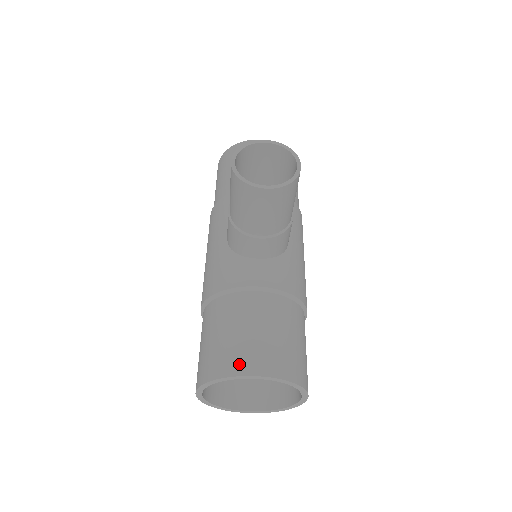
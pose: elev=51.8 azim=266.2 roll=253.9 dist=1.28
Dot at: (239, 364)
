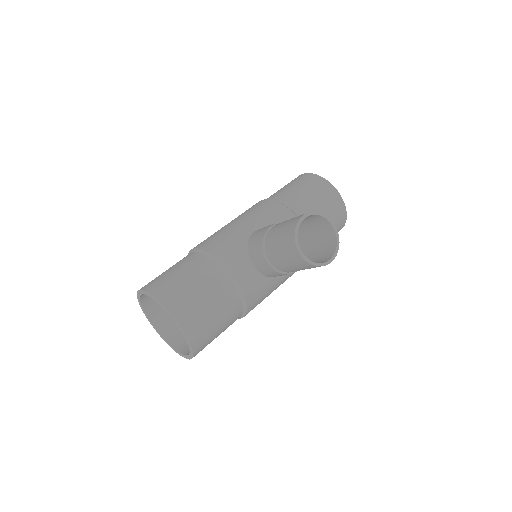
Dot at: (179, 309)
